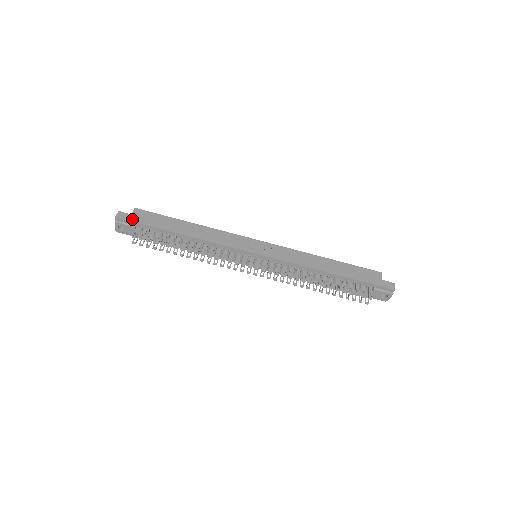
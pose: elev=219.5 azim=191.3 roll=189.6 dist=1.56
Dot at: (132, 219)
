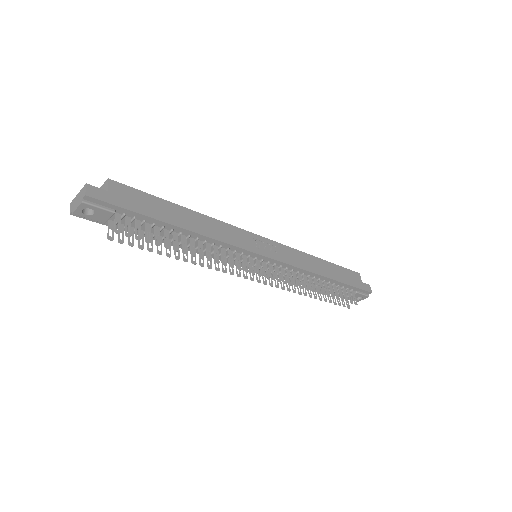
Dot at: (112, 200)
